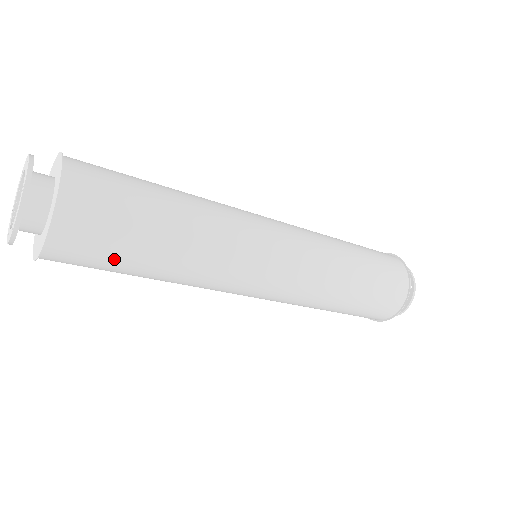
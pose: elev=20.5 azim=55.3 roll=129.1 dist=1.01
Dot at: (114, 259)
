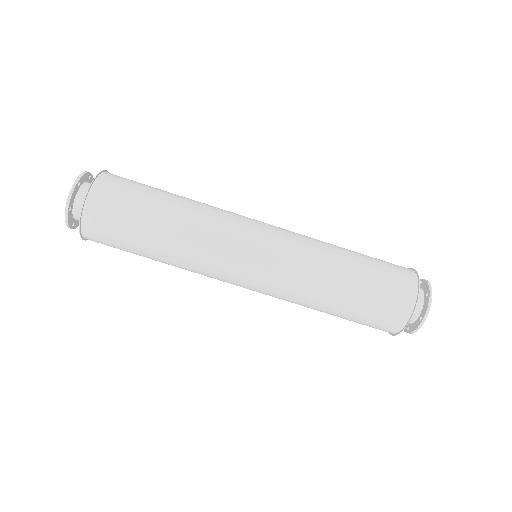
Dot at: (127, 231)
